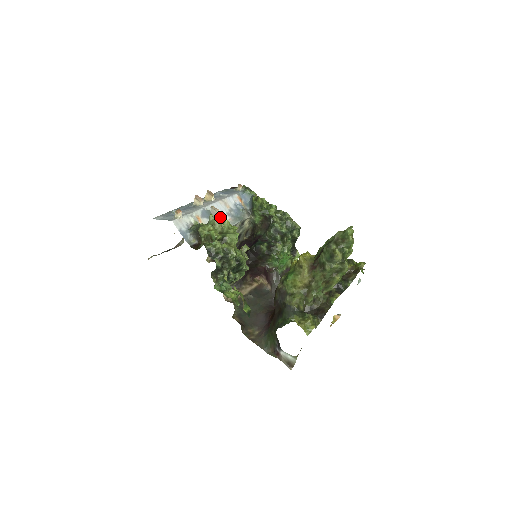
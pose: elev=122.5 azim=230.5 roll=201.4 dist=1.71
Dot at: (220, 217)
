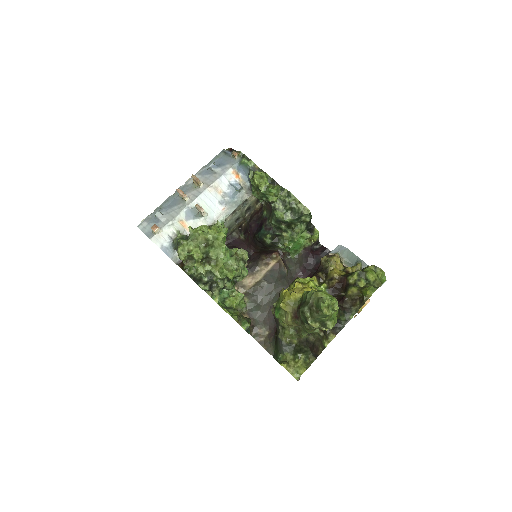
Dot at: (200, 231)
